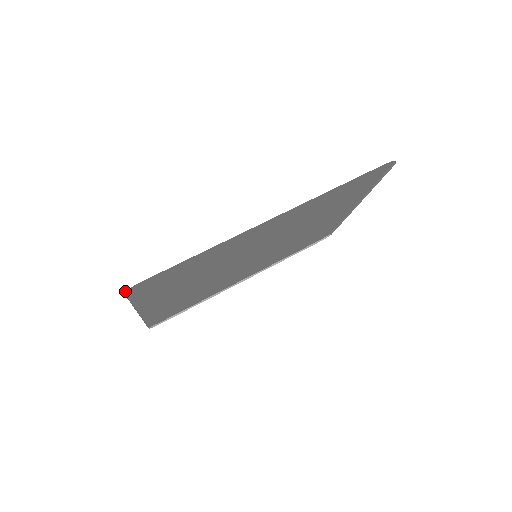
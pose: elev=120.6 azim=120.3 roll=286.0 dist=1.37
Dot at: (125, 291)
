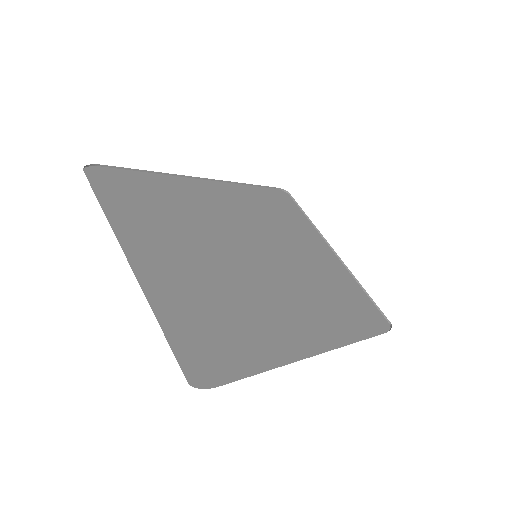
Dot at: (83, 169)
